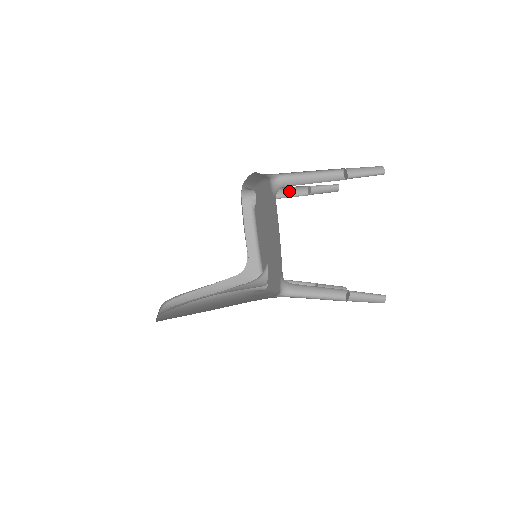
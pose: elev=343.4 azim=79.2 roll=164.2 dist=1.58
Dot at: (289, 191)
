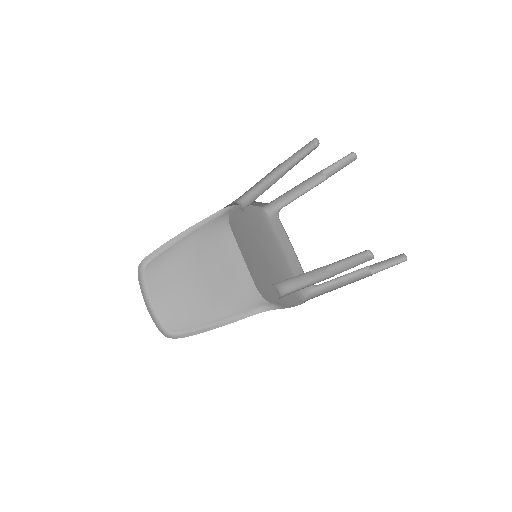
Dot at: occluded
